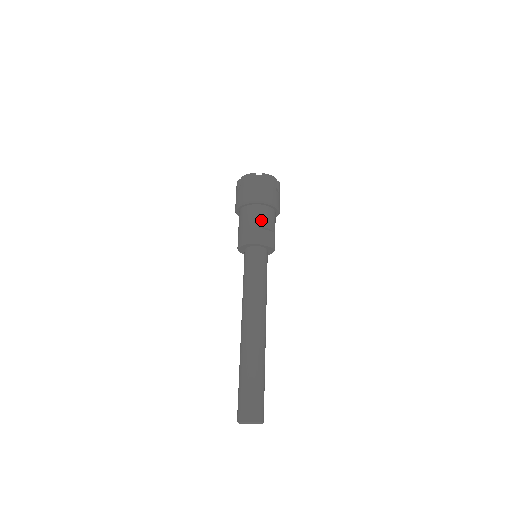
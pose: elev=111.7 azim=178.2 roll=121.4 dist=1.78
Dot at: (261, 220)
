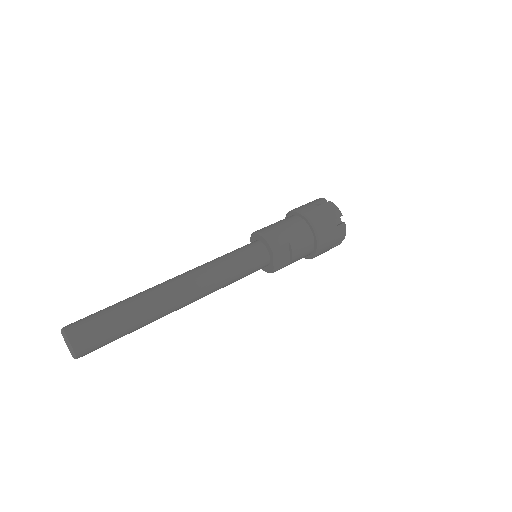
Dot at: (298, 244)
